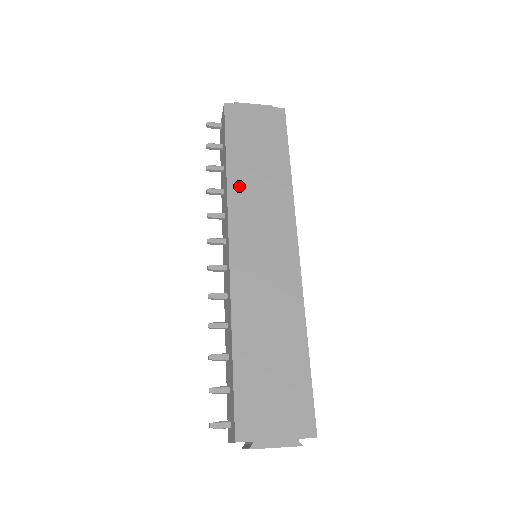
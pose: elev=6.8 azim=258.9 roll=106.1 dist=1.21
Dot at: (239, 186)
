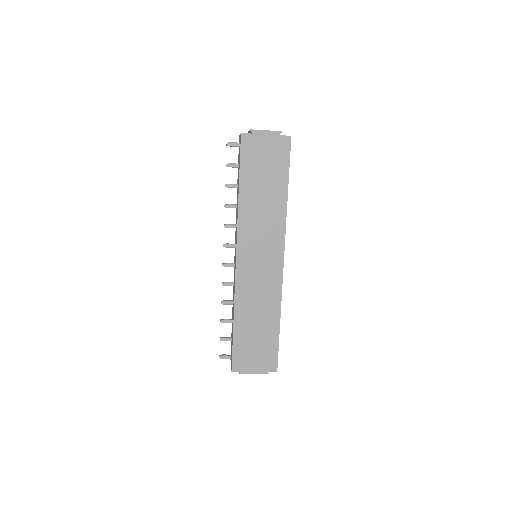
Dot at: (247, 212)
